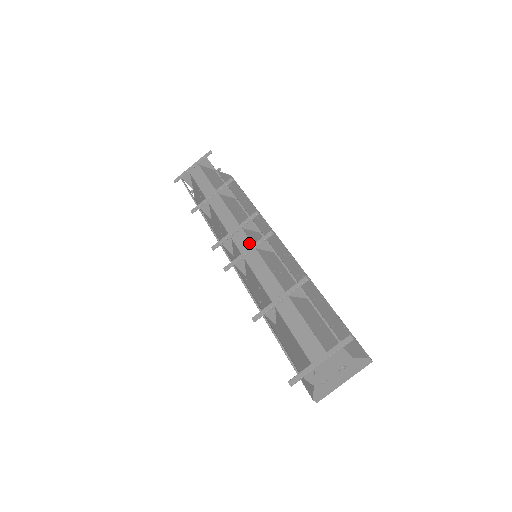
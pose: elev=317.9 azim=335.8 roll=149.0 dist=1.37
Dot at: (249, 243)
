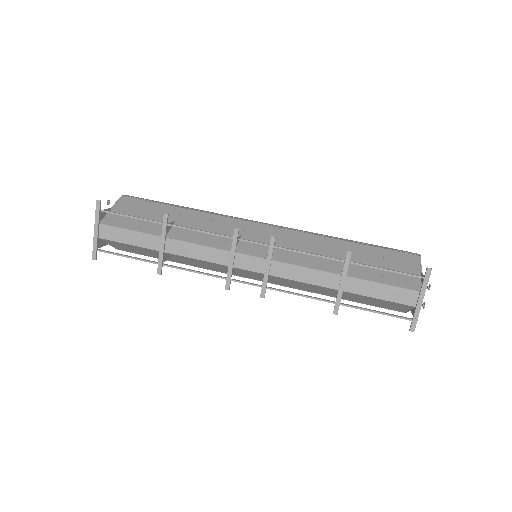
Dot at: (260, 260)
